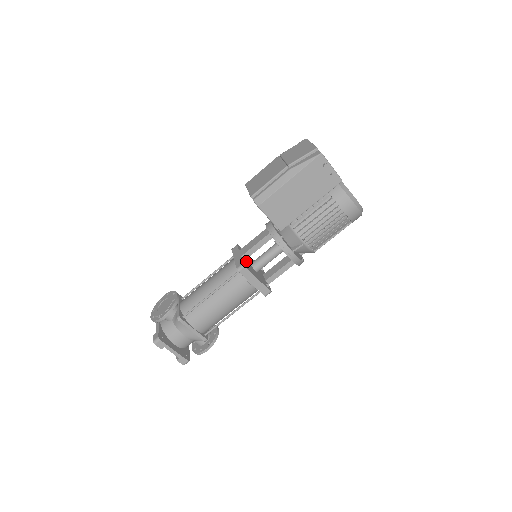
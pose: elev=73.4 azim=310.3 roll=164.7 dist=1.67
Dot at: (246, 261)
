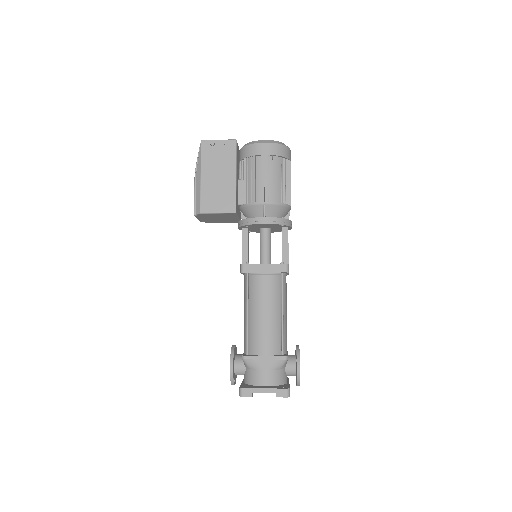
Dot at: occluded
